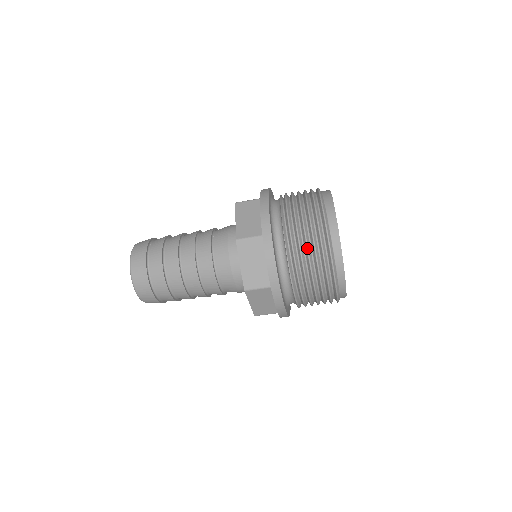
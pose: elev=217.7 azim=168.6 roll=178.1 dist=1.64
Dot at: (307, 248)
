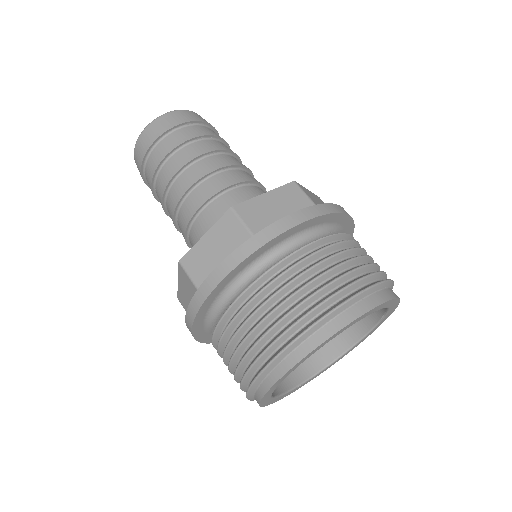
Dot at: (338, 264)
